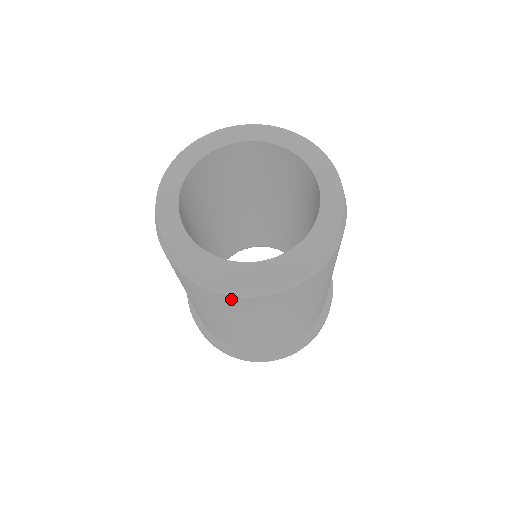
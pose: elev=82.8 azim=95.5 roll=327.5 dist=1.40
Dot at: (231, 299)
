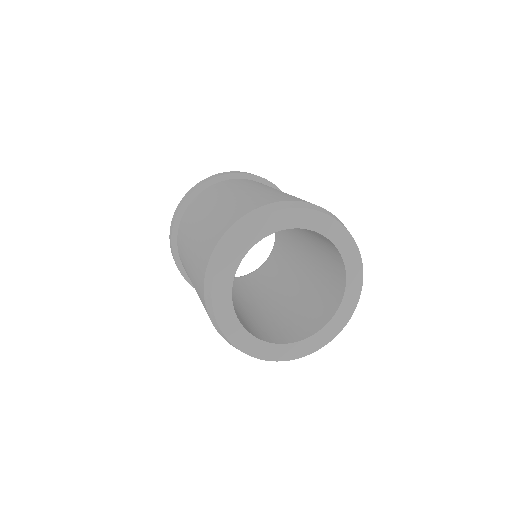
Dot at: occluded
